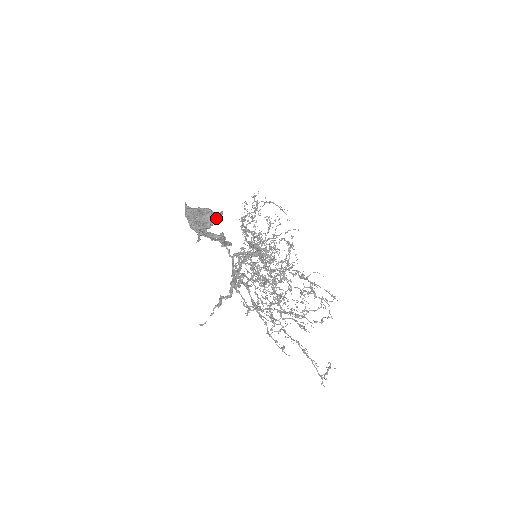
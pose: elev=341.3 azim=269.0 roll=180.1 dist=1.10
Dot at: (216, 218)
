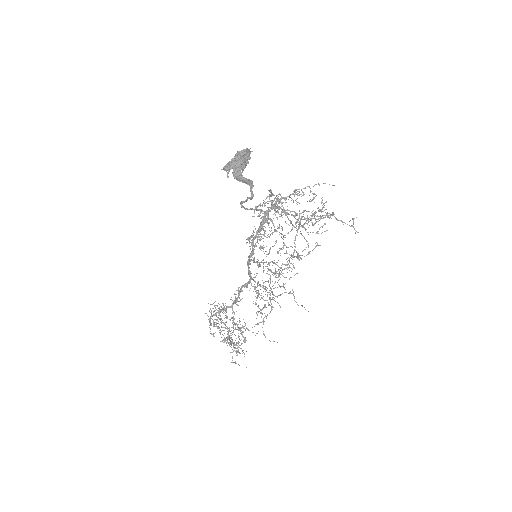
Dot at: (246, 163)
